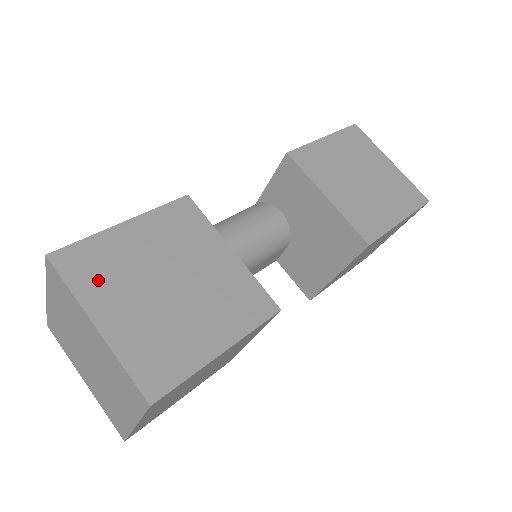
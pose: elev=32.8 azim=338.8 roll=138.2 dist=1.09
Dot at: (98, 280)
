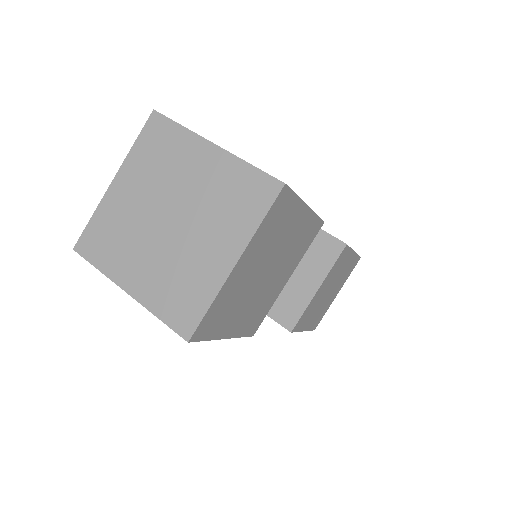
Dot at: occluded
